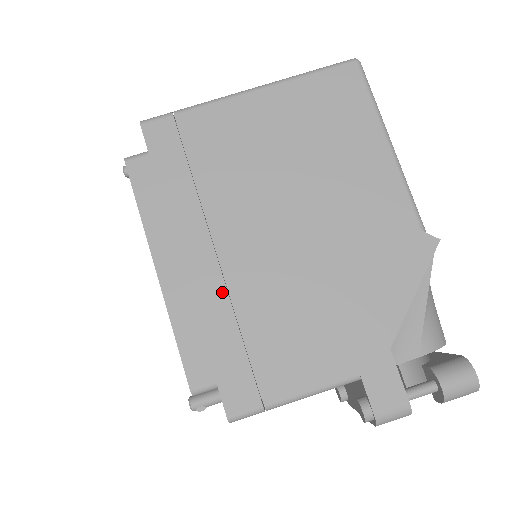
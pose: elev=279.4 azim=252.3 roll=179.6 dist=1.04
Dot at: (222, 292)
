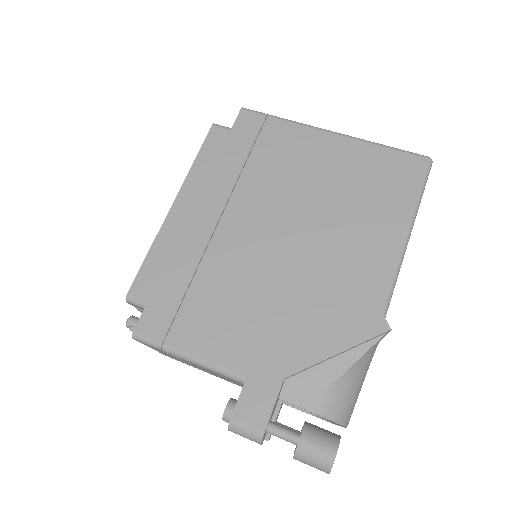
Dot at: (201, 248)
